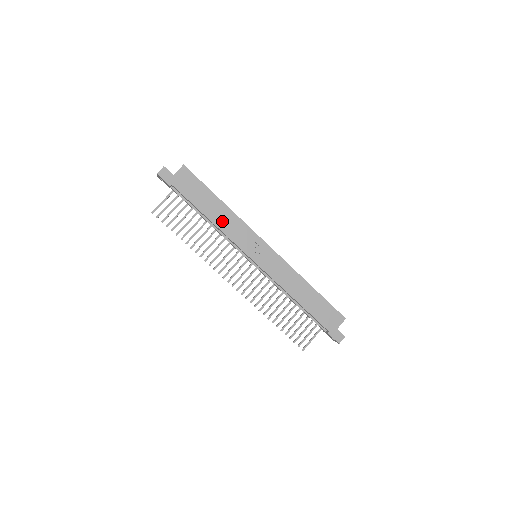
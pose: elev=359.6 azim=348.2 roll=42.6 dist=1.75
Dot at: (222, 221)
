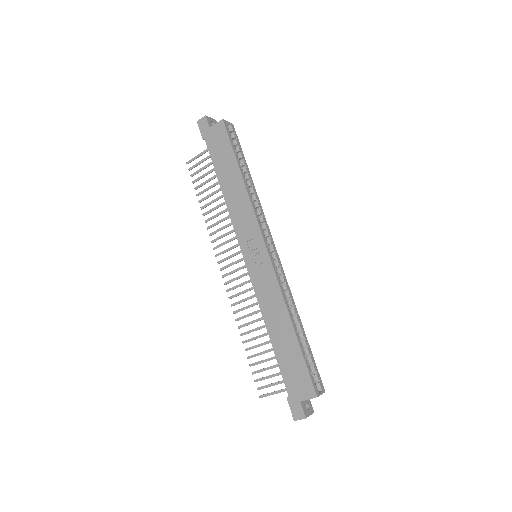
Dot at: (232, 197)
